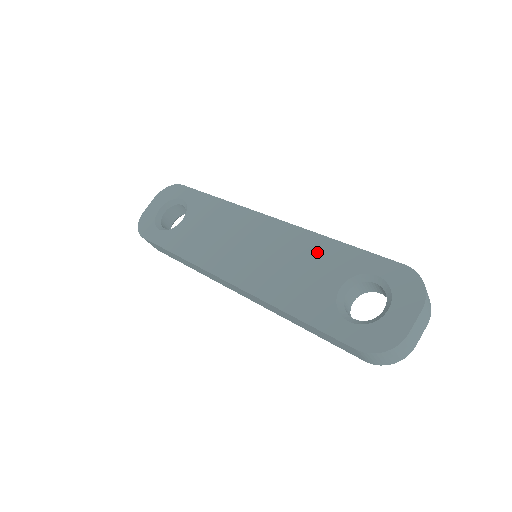
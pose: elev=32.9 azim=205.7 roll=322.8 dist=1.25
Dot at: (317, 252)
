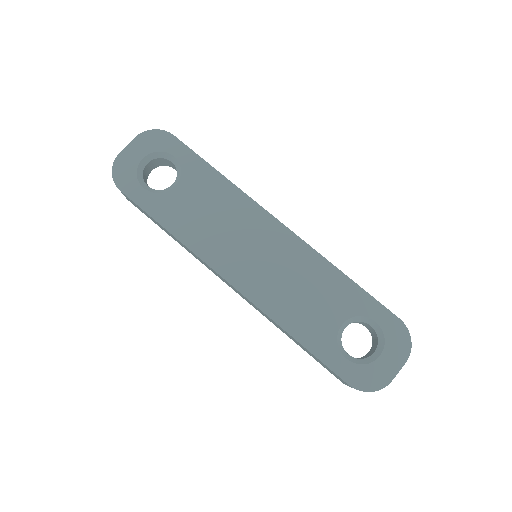
Dot at: (325, 281)
